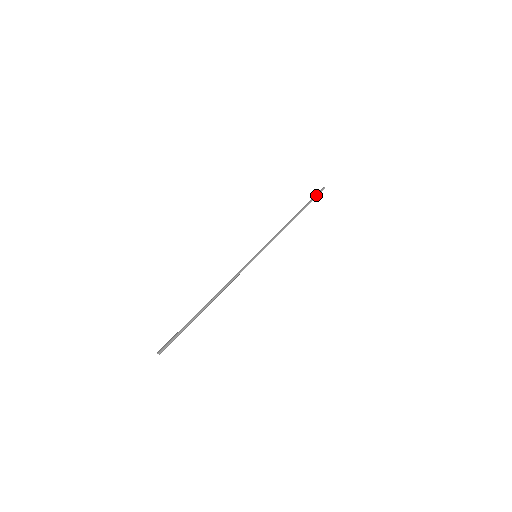
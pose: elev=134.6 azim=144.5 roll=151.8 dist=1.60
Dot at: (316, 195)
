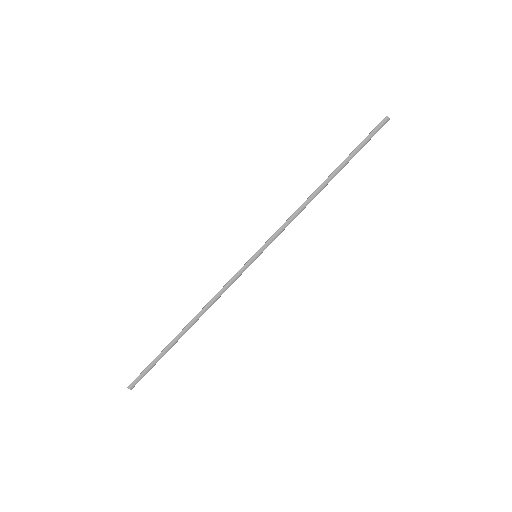
Dot at: (371, 137)
